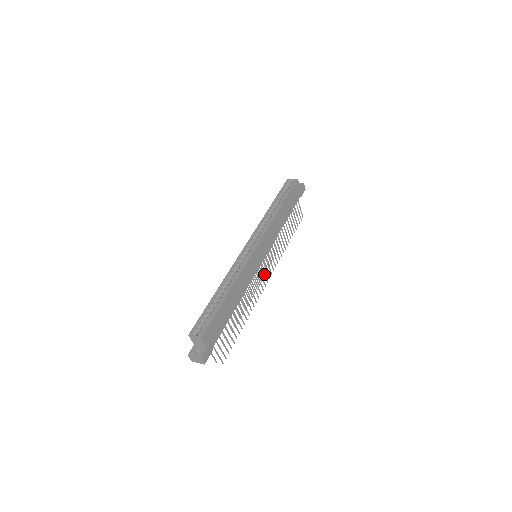
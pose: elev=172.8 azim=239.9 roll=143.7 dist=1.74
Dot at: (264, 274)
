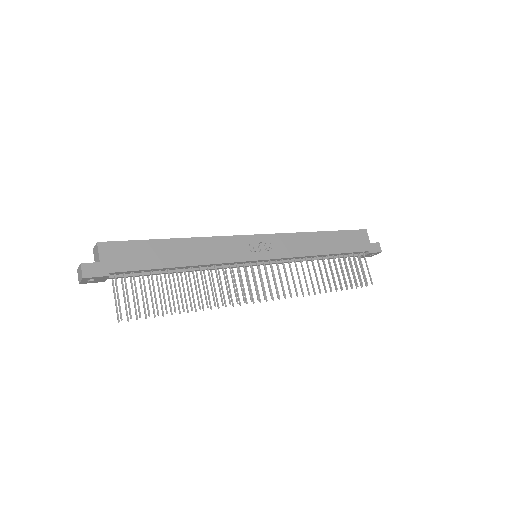
Dot at: (261, 283)
